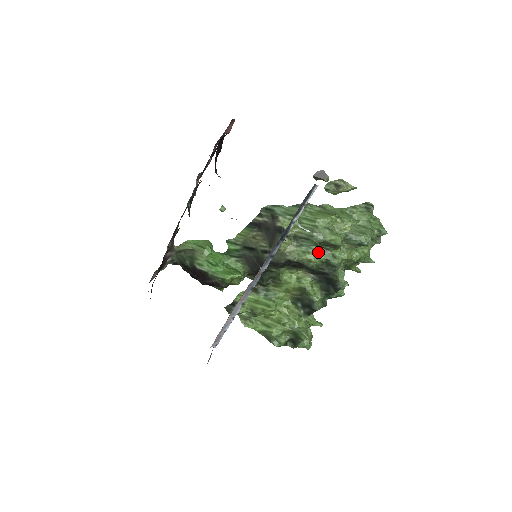
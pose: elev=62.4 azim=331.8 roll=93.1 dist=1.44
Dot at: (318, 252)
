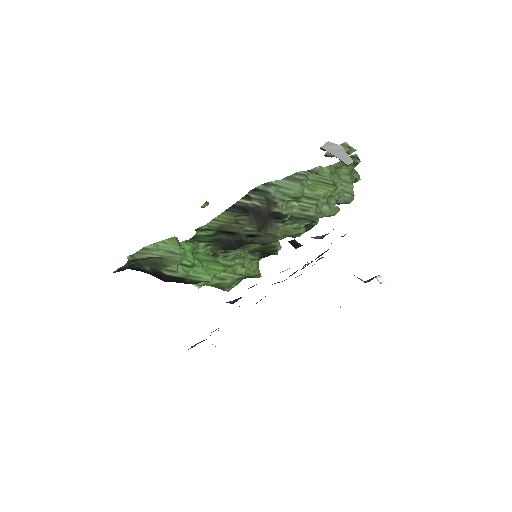
Dot at: occluded
